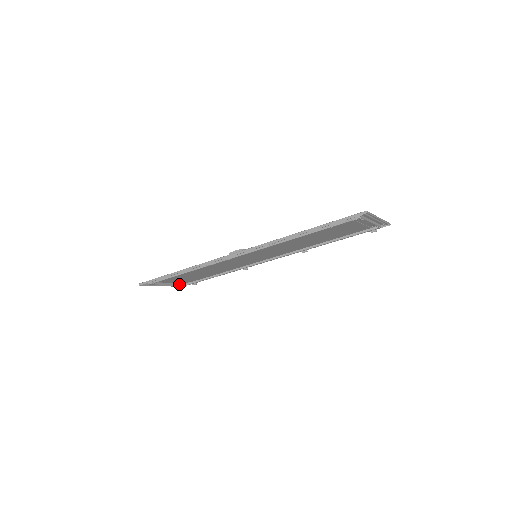
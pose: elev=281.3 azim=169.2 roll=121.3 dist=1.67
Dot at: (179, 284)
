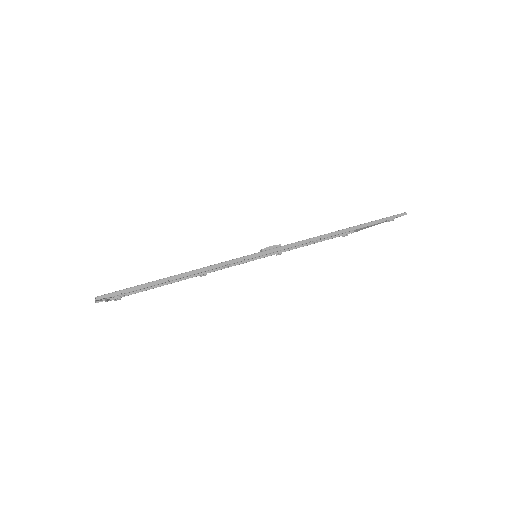
Dot at: occluded
